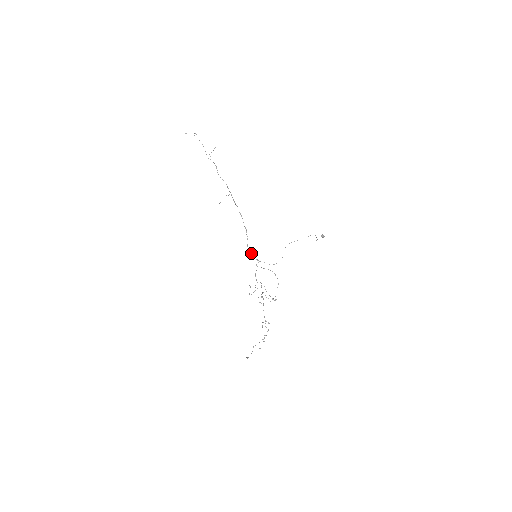
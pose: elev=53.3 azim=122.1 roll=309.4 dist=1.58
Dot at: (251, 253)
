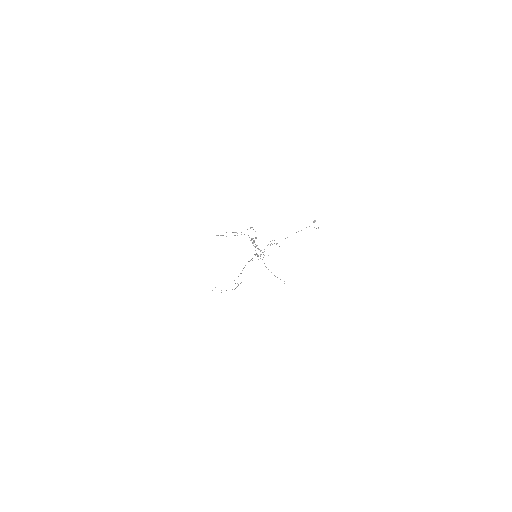
Dot at: occluded
